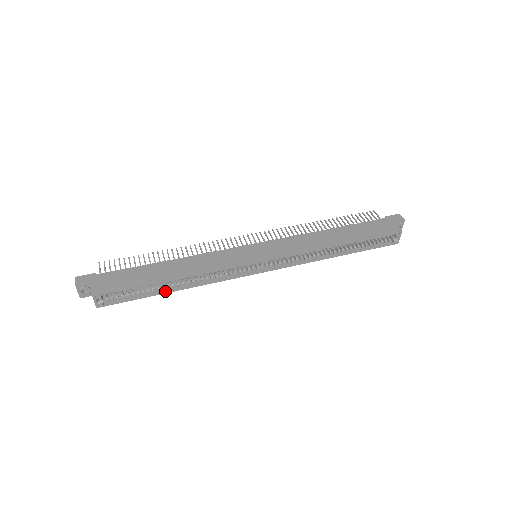
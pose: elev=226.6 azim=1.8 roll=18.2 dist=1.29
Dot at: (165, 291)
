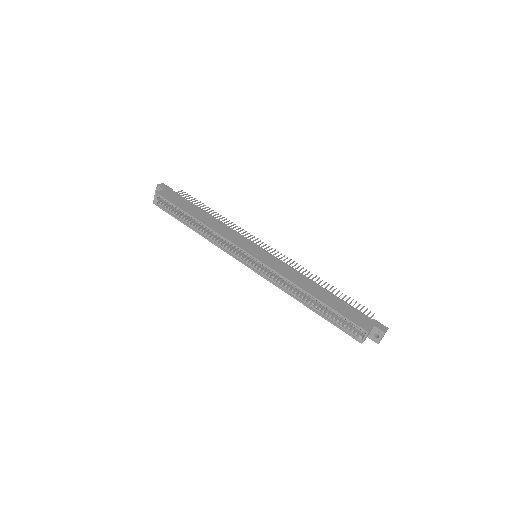
Dot at: (189, 225)
